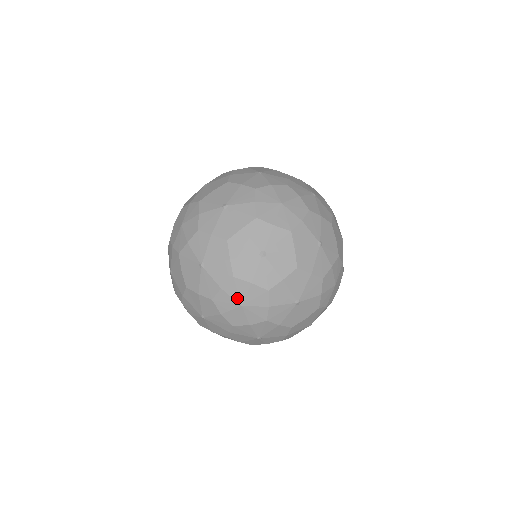
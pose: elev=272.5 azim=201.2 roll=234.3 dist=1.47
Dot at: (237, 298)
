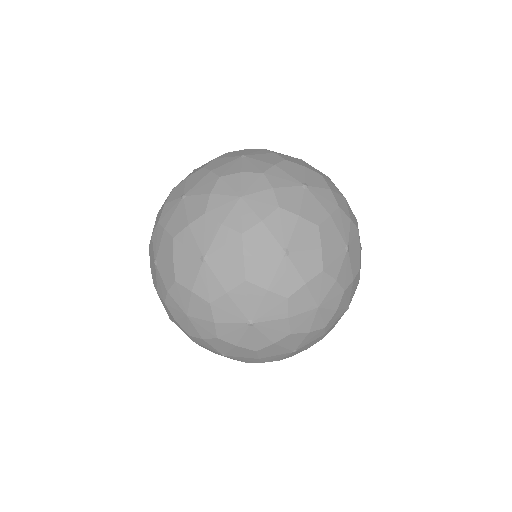
Dot at: occluded
